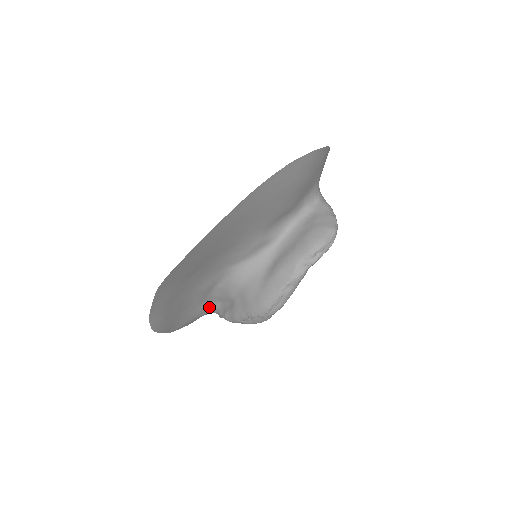
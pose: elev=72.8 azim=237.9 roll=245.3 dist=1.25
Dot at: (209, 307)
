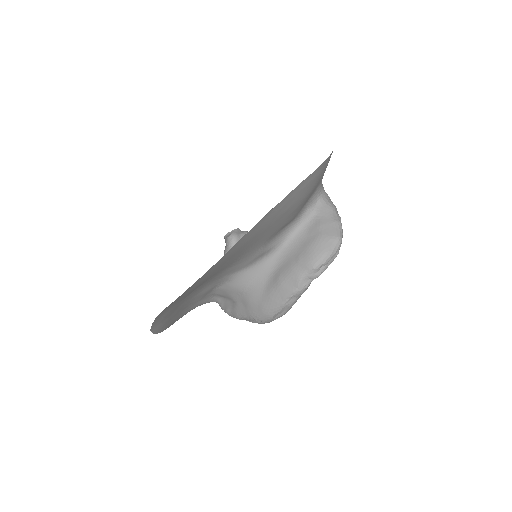
Dot at: (209, 300)
